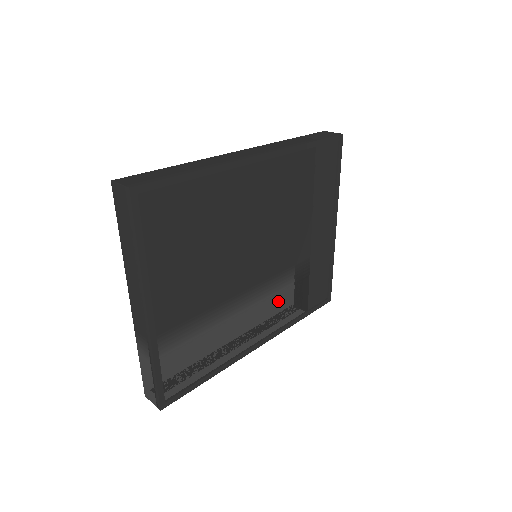
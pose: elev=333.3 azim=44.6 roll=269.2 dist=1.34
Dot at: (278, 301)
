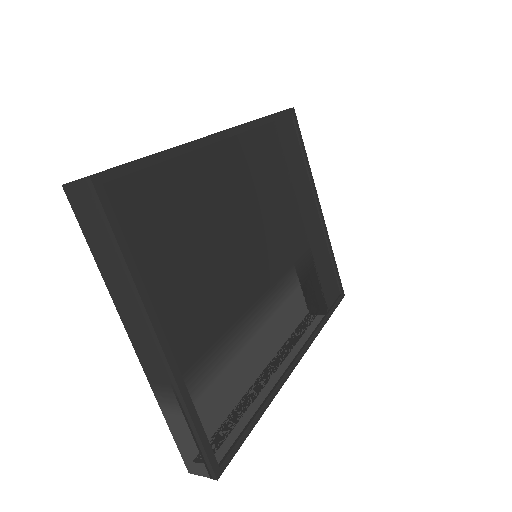
Dot at: (296, 306)
